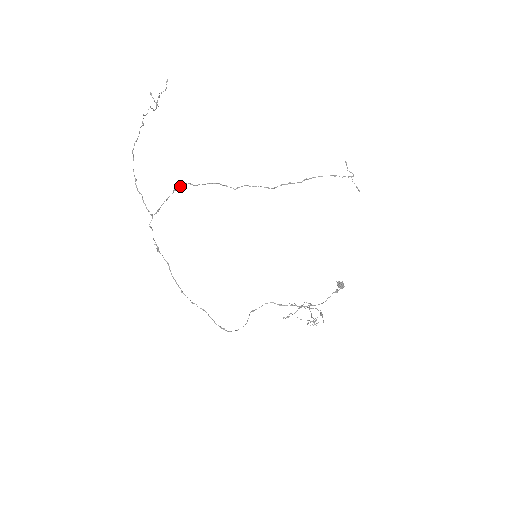
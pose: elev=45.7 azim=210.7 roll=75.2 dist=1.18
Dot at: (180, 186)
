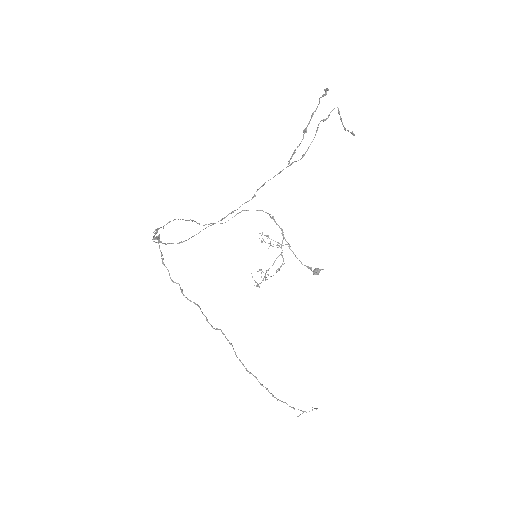
Dot at: (187, 298)
